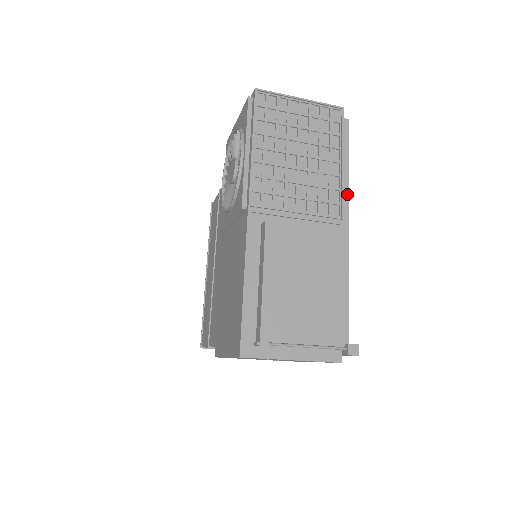
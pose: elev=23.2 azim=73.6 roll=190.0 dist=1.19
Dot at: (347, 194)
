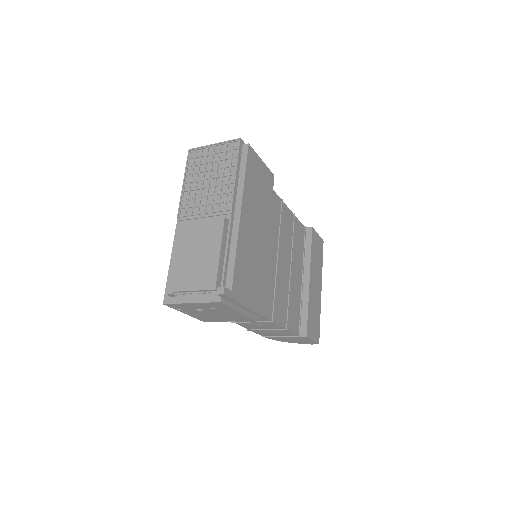
Dot at: (242, 193)
